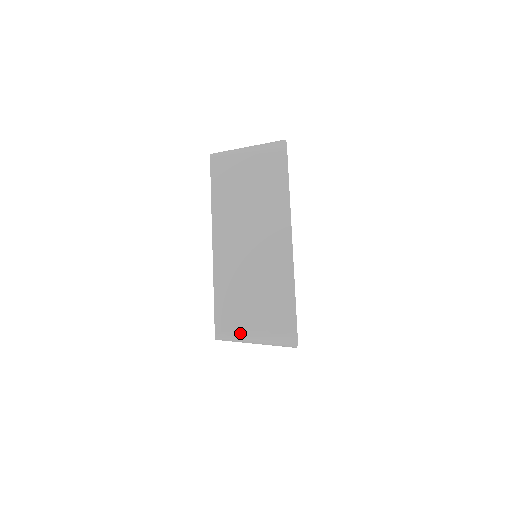
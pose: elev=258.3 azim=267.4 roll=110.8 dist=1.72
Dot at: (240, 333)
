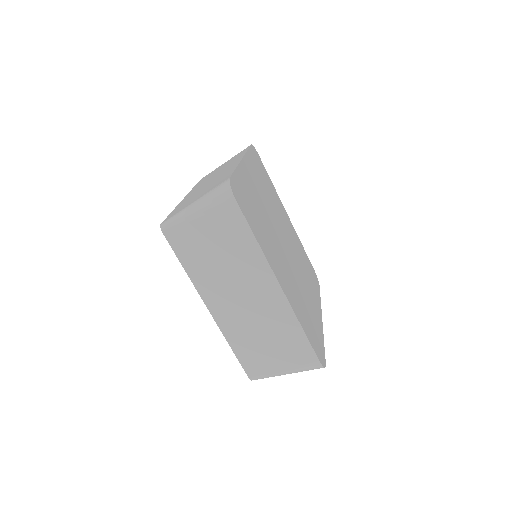
Dot at: (270, 374)
